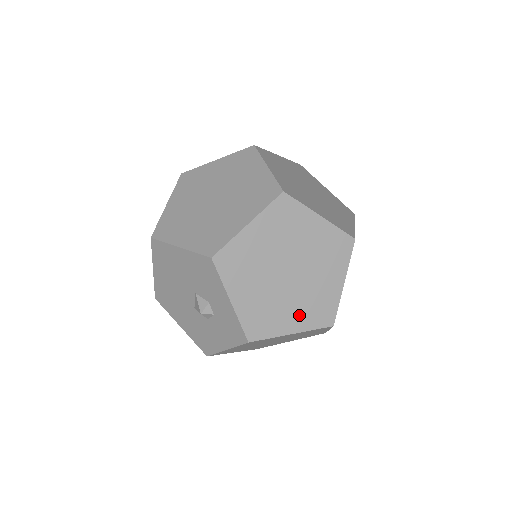
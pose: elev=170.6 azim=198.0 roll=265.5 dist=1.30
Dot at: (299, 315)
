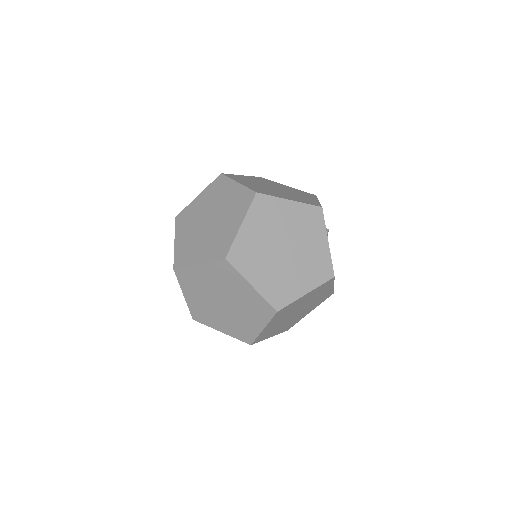
Dot at: (227, 326)
